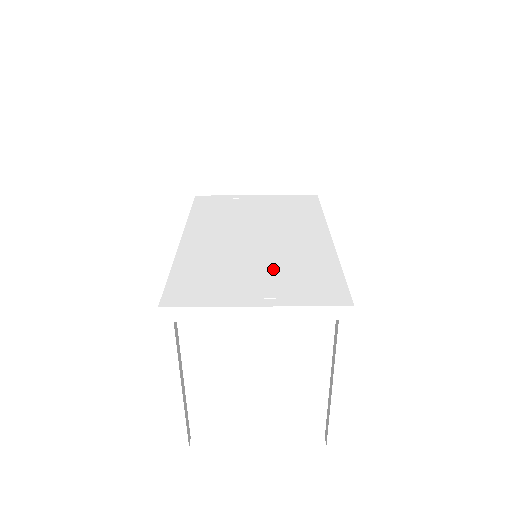
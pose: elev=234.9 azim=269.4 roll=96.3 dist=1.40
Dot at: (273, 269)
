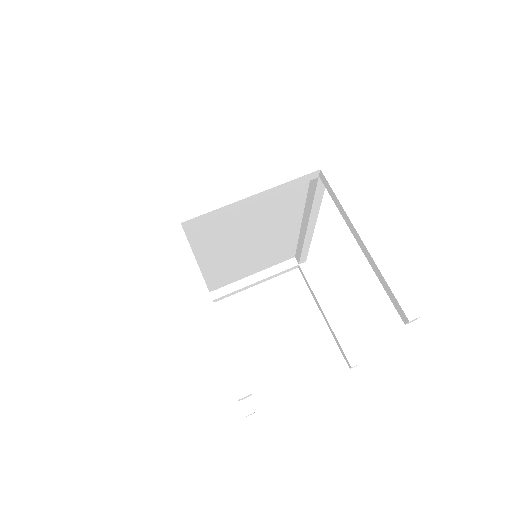
Dot at: (261, 208)
